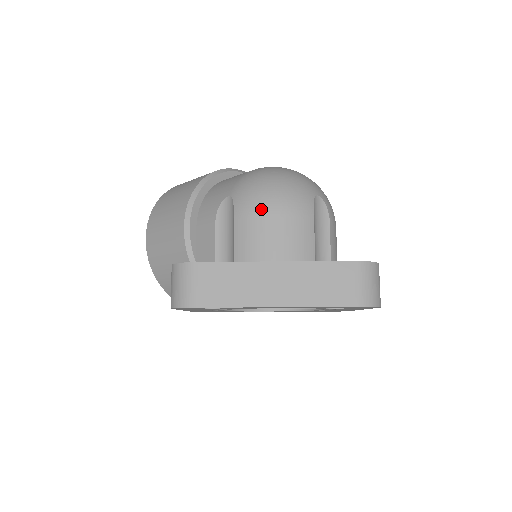
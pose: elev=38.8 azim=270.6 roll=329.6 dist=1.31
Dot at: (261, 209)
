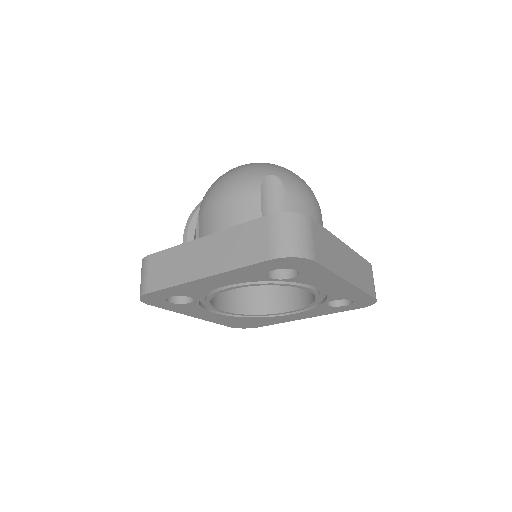
Dot at: (212, 200)
